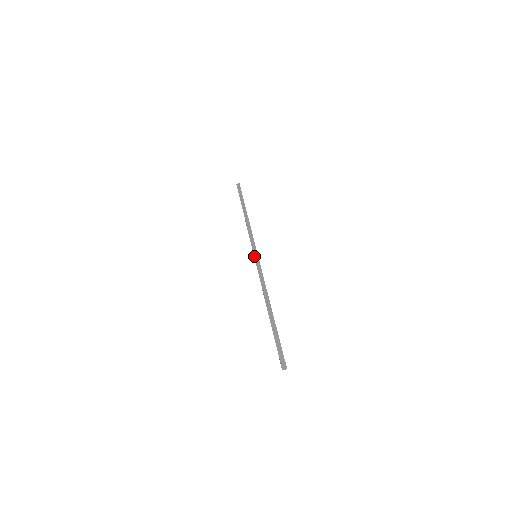
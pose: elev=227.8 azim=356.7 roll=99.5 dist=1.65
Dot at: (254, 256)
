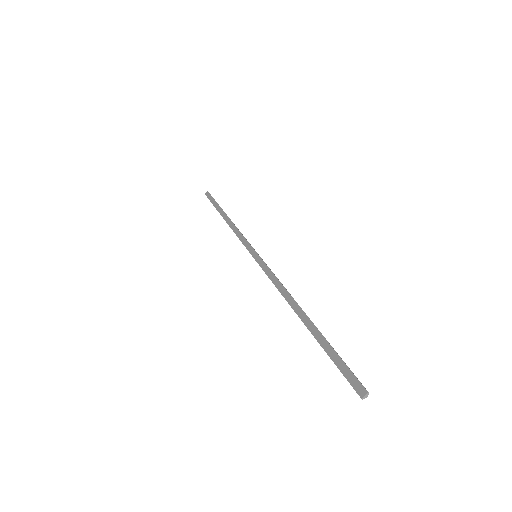
Dot at: occluded
